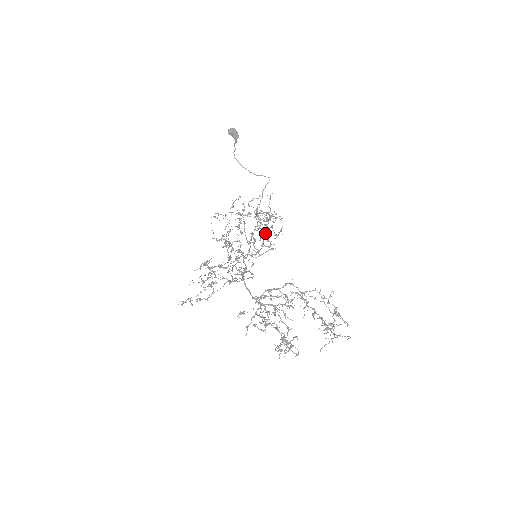
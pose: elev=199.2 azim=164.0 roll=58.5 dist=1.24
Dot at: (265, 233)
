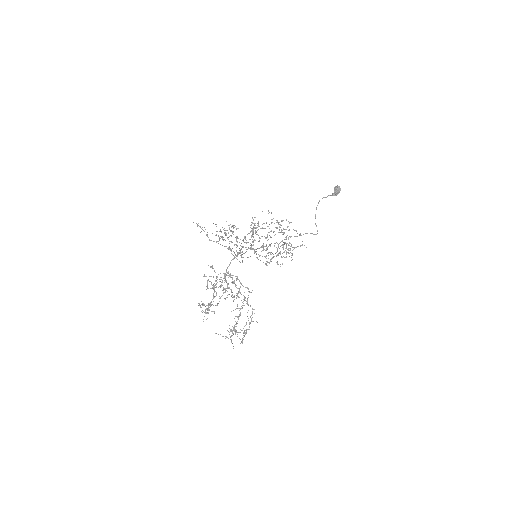
Dot at: (275, 253)
